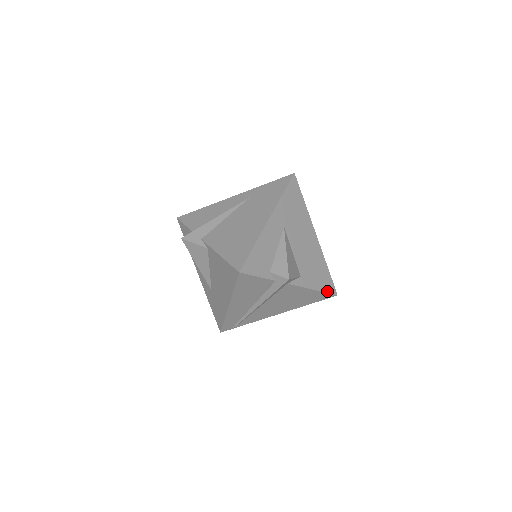
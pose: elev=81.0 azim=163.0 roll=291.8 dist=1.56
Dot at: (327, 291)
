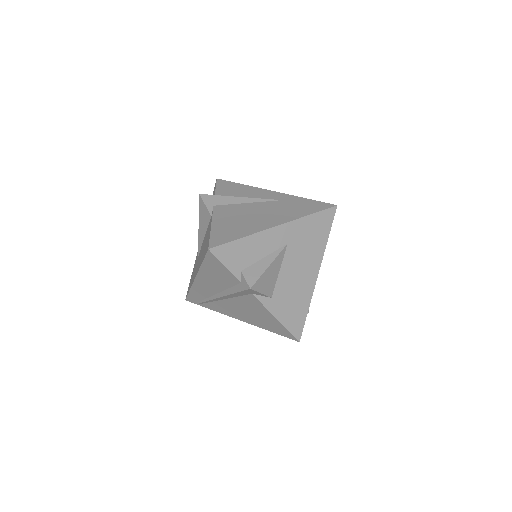
Dot at: (291, 330)
